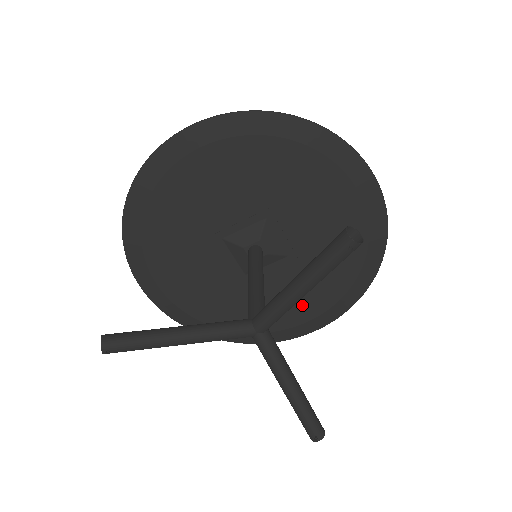
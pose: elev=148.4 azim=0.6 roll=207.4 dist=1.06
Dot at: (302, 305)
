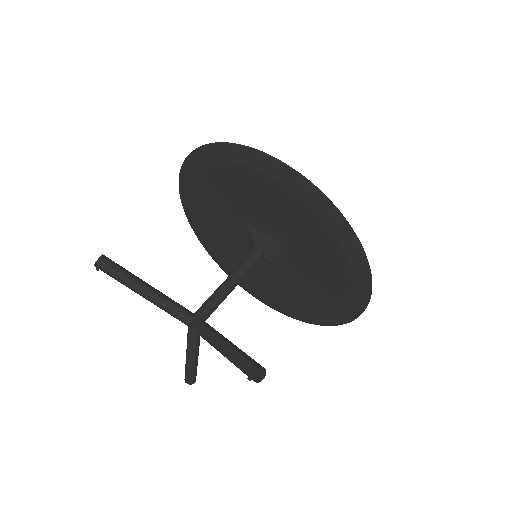
Dot at: (268, 292)
